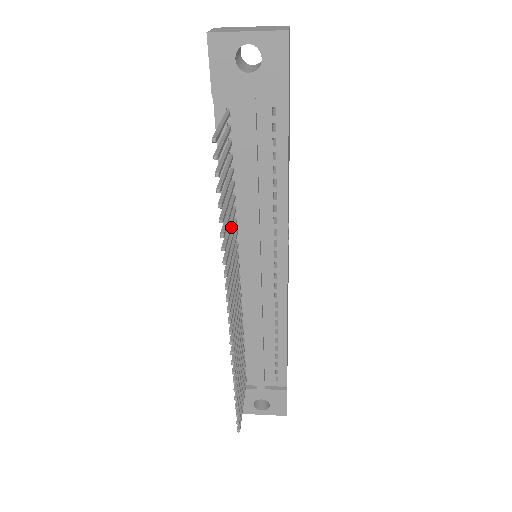
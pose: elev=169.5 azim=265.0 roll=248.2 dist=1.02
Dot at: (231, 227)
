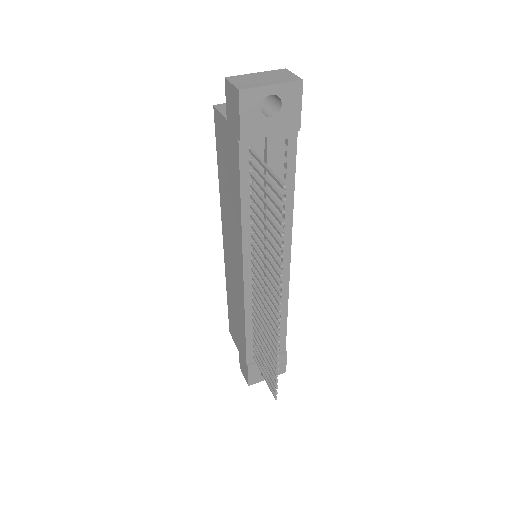
Dot at: (266, 244)
